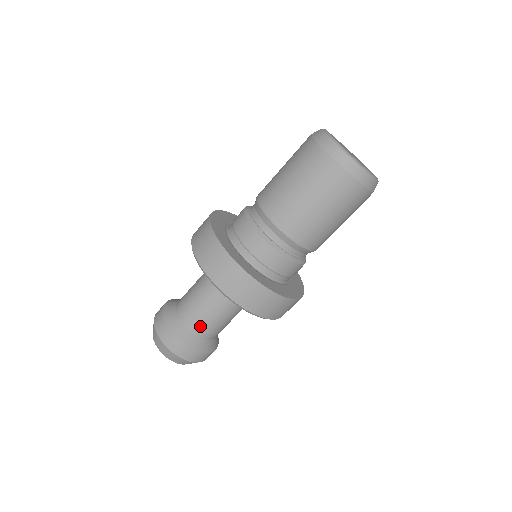
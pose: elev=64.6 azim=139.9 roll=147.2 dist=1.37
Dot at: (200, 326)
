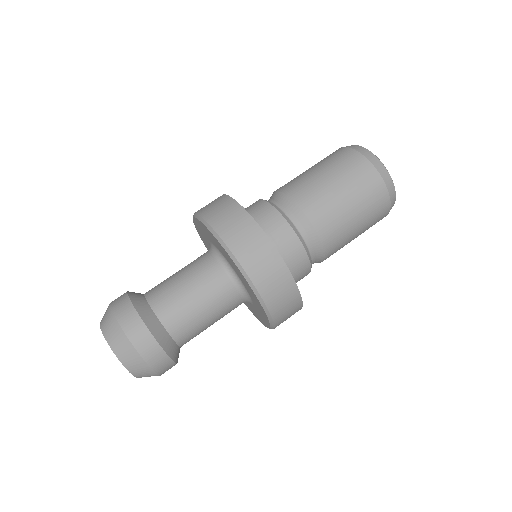
Dot at: (179, 322)
